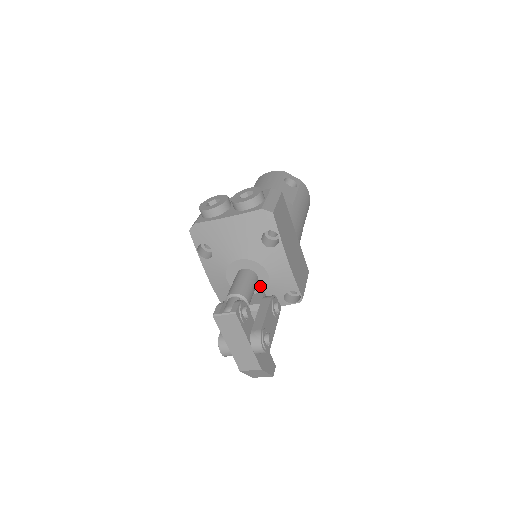
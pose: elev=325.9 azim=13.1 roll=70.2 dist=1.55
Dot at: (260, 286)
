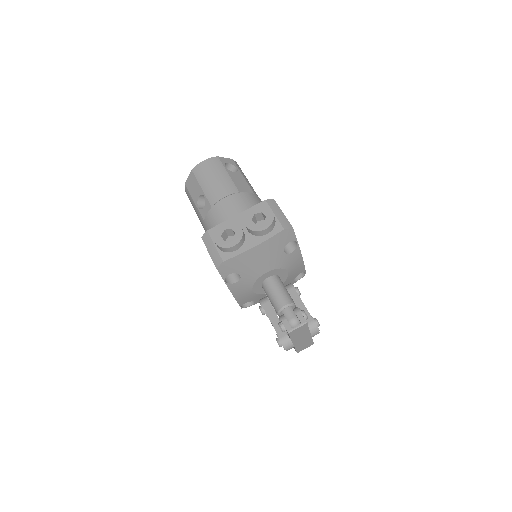
Dot at: occluded
